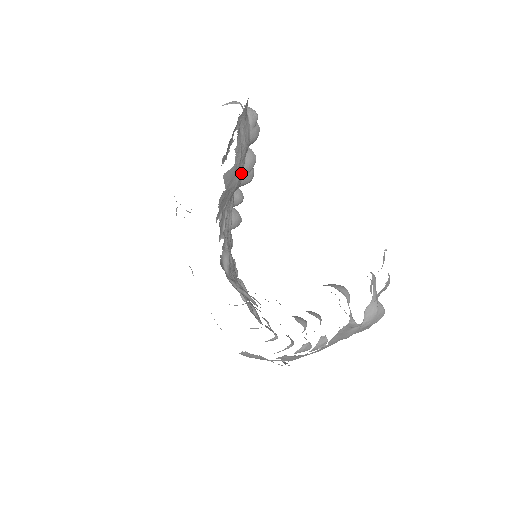
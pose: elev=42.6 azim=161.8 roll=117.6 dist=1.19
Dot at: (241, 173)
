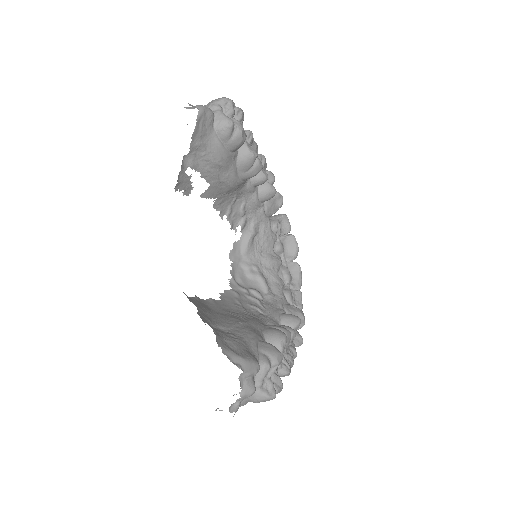
Dot at: (231, 180)
